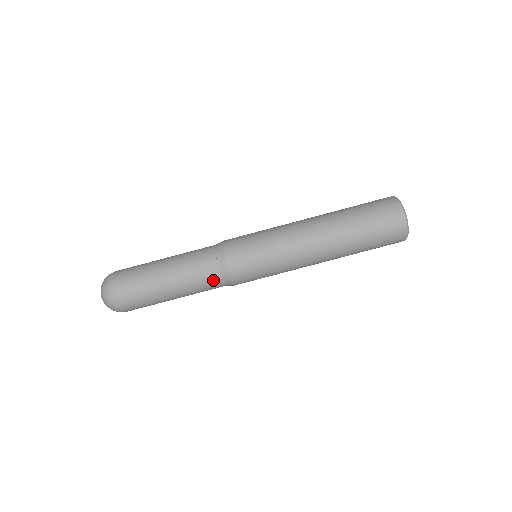
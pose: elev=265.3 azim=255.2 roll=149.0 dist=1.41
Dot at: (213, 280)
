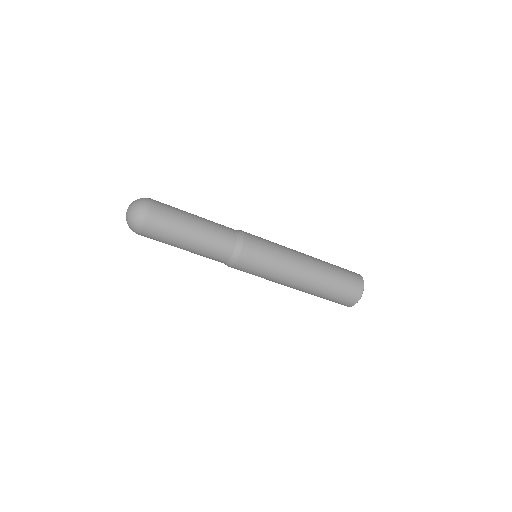
Dot at: (223, 253)
